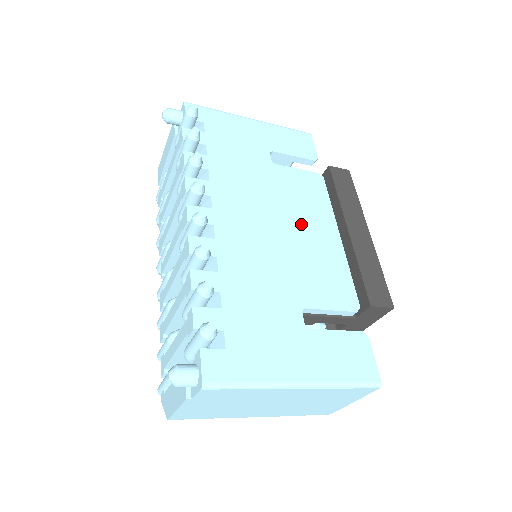
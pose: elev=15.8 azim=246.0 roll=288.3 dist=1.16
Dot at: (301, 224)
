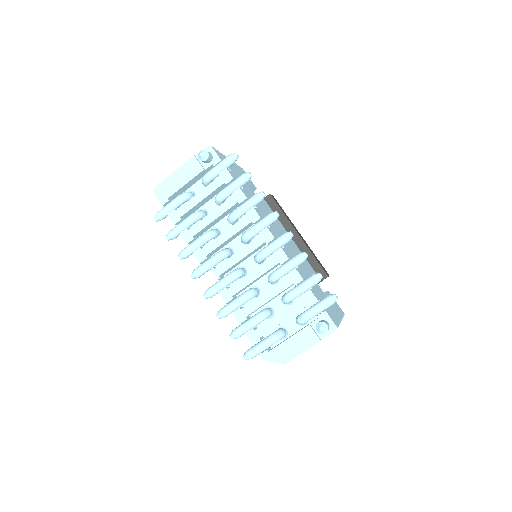
Dot at: occluded
